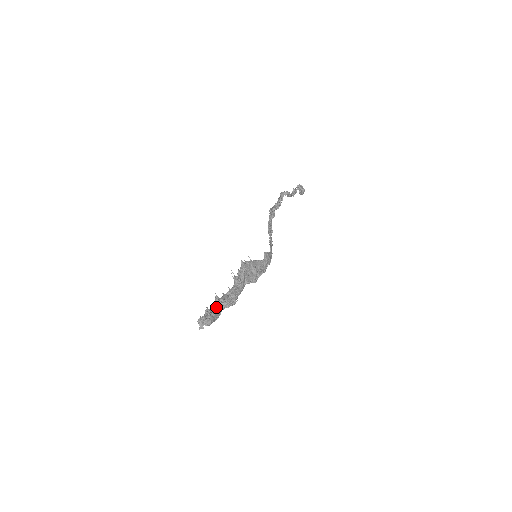
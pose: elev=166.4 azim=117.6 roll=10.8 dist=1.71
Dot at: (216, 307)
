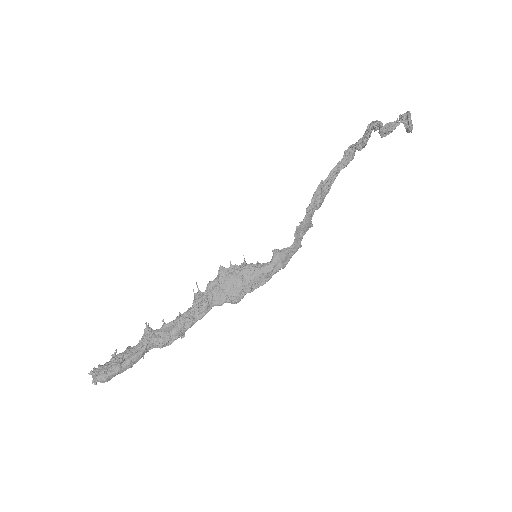
Dot at: (134, 349)
